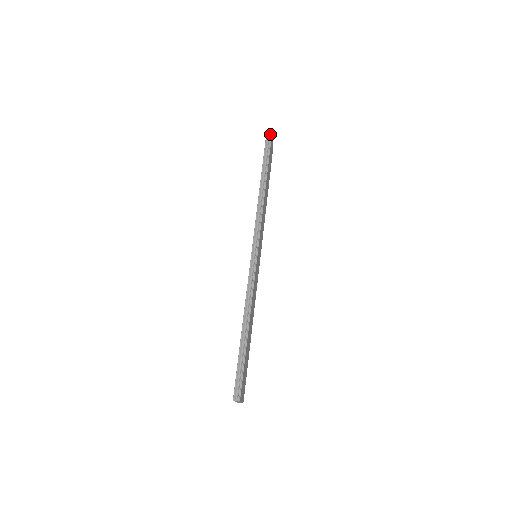
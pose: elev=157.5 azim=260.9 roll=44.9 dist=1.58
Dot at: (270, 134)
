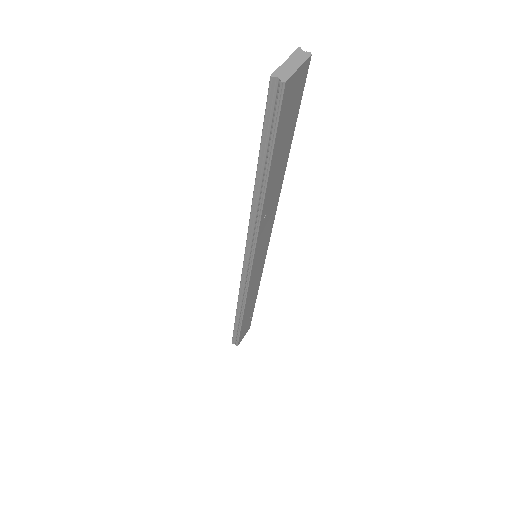
Dot at: (279, 81)
